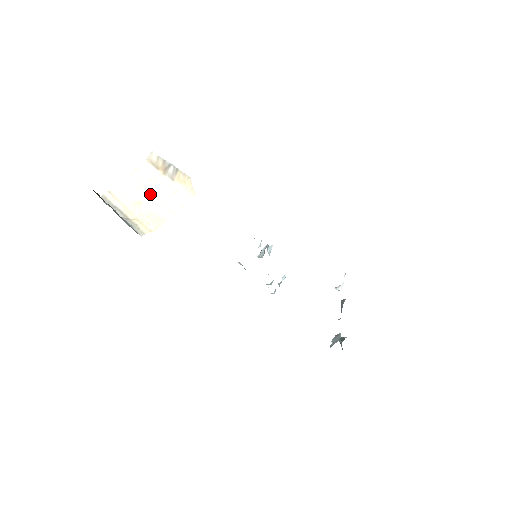
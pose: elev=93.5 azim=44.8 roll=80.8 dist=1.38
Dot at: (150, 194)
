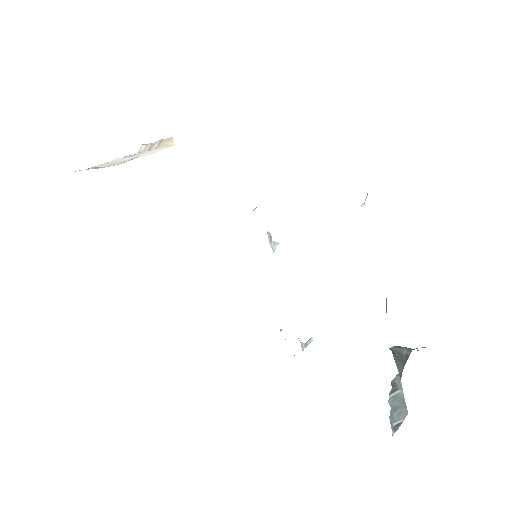
Dot at: (126, 158)
